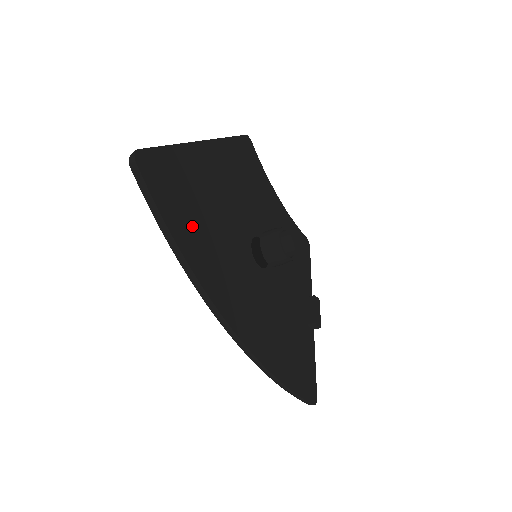
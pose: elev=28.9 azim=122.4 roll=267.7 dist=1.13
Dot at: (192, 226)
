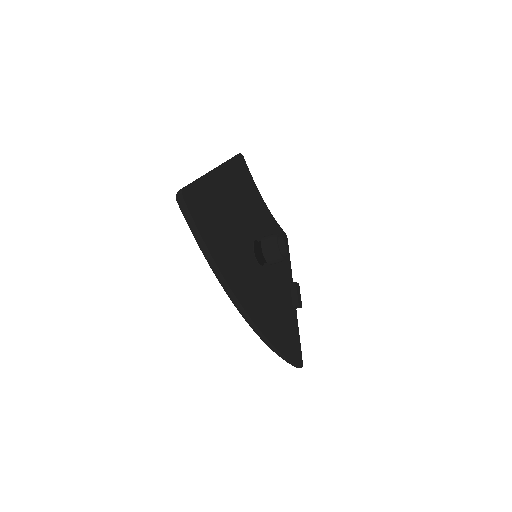
Dot at: (219, 242)
